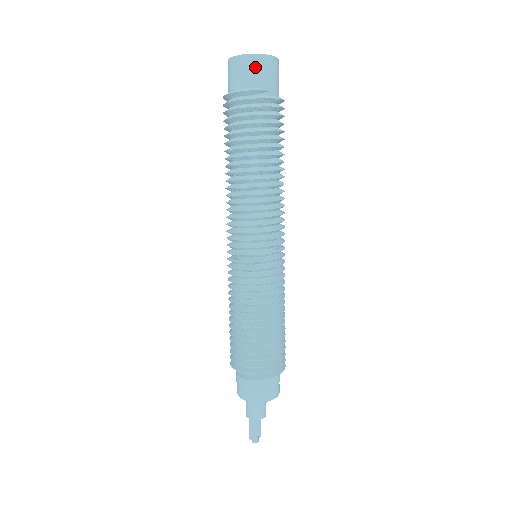
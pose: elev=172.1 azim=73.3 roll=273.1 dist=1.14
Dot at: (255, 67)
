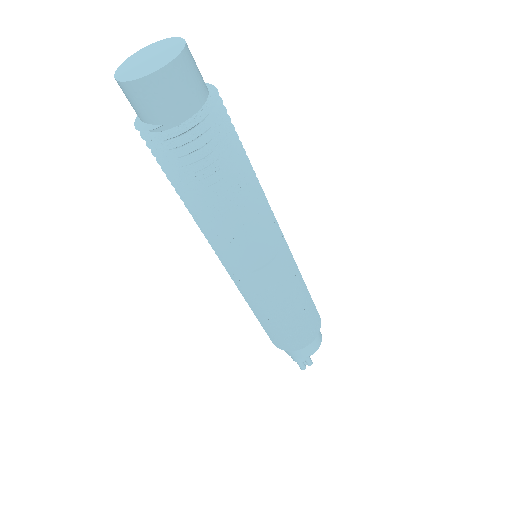
Dot at: (131, 98)
